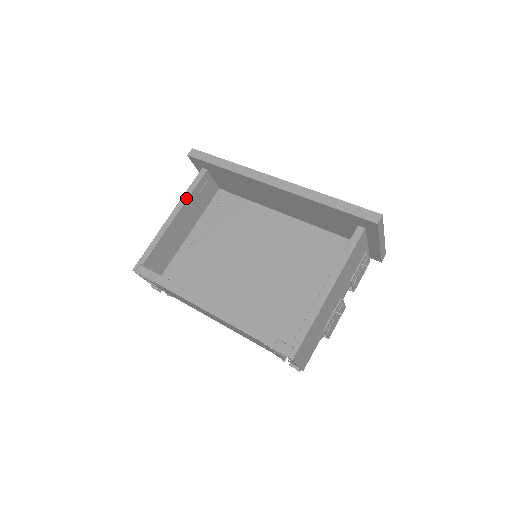
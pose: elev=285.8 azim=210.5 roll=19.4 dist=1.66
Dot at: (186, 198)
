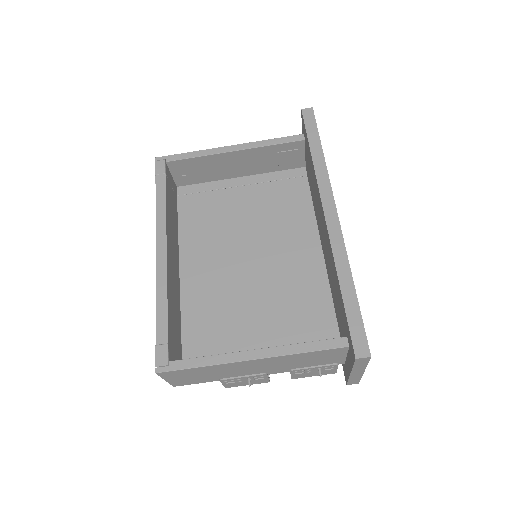
Dot at: (260, 145)
